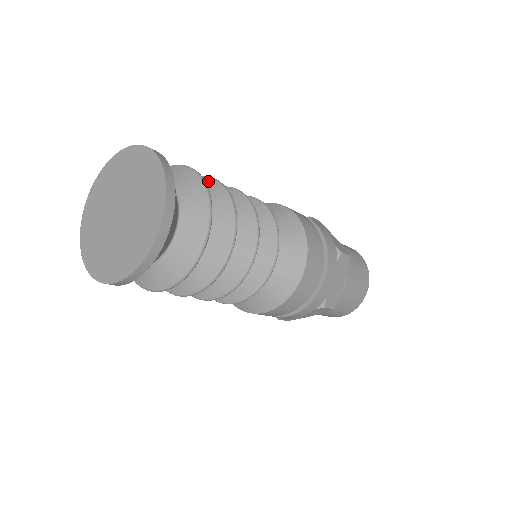
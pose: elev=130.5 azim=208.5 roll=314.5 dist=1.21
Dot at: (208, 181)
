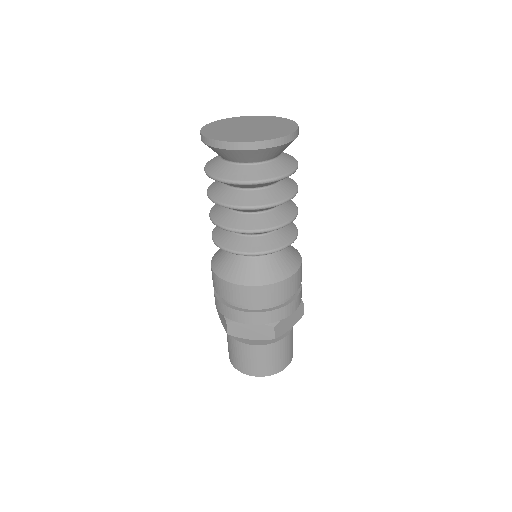
Dot at: occluded
